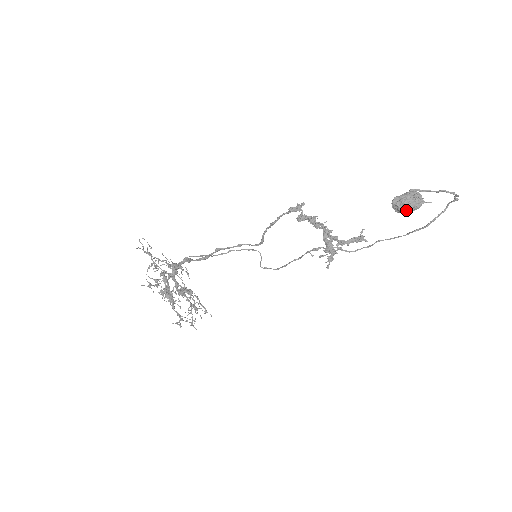
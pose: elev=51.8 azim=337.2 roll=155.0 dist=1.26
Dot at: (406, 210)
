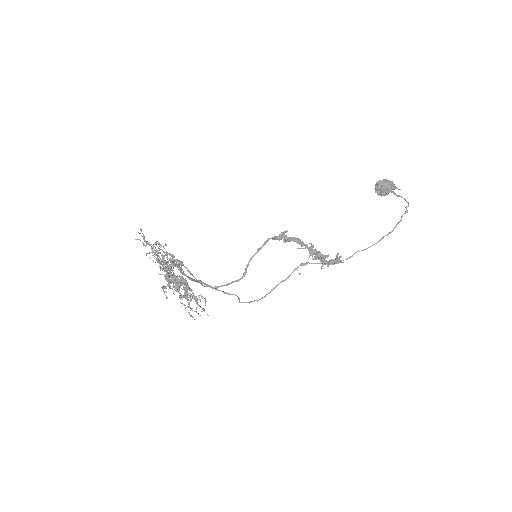
Dot at: (388, 187)
